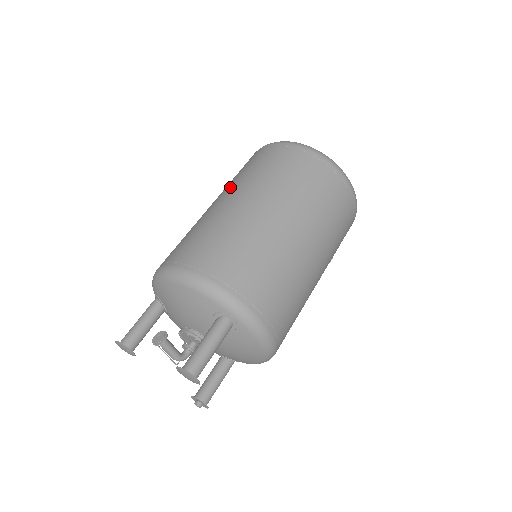
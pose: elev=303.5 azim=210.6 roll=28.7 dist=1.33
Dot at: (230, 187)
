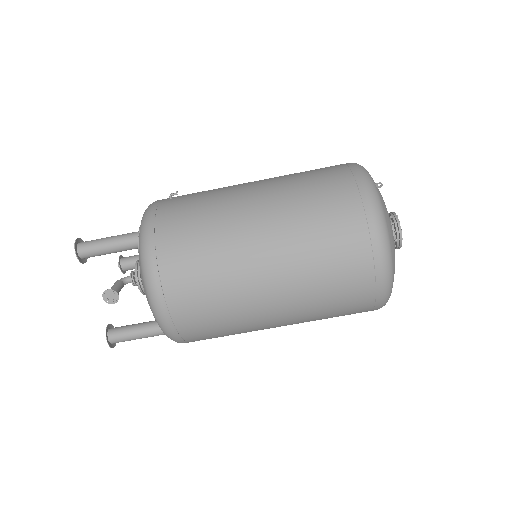
Dot at: (289, 258)
